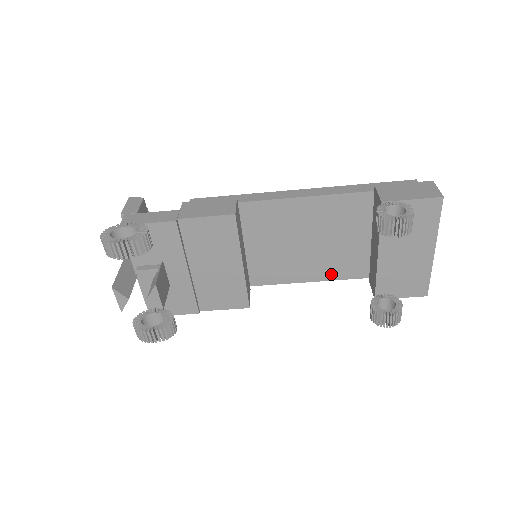
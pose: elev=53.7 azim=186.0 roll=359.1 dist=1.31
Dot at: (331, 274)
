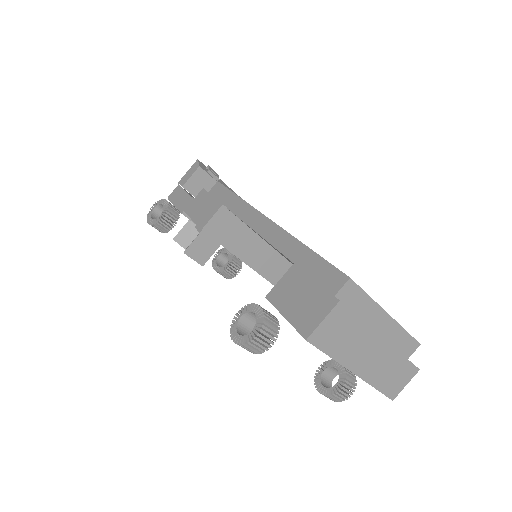
Dot at: occluded
